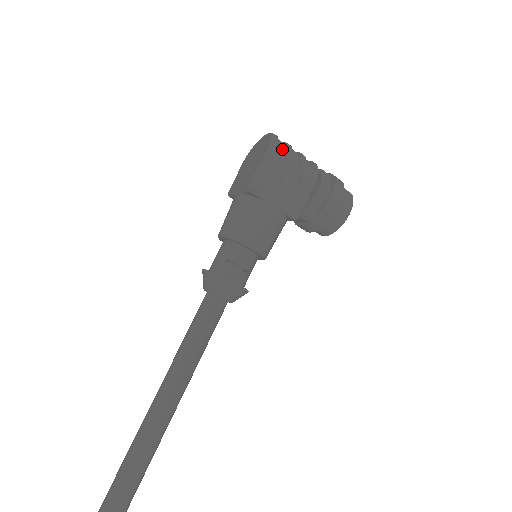
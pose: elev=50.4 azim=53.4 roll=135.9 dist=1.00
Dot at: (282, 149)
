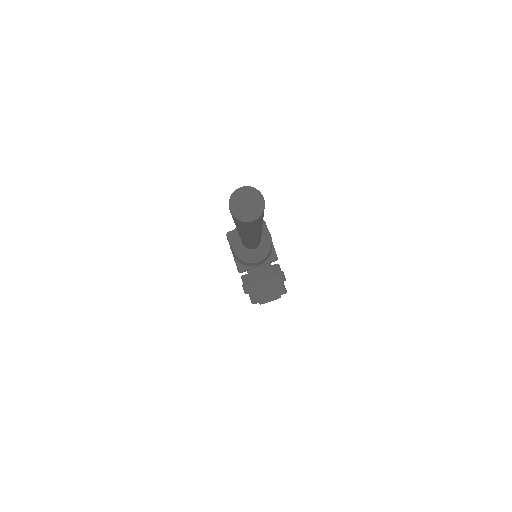
Dot at: occluded
